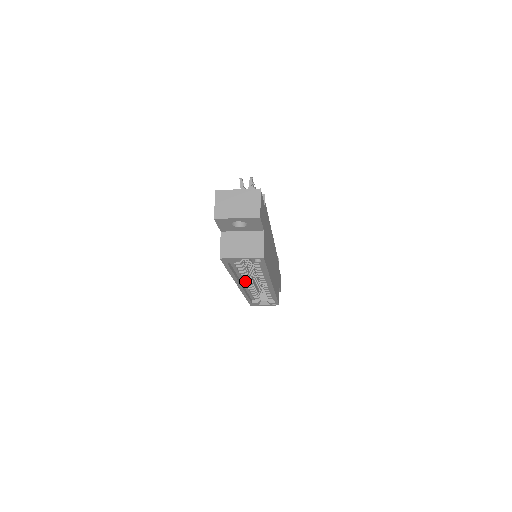
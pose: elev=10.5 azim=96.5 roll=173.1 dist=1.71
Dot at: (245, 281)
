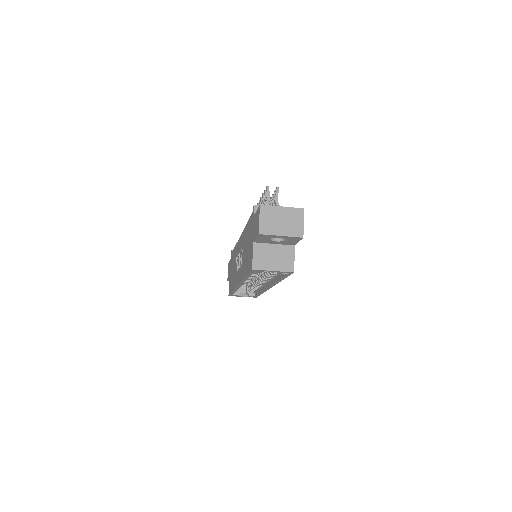
Dot at: occluded
